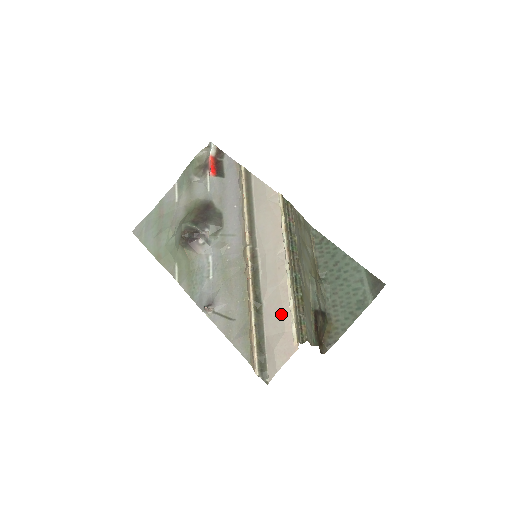
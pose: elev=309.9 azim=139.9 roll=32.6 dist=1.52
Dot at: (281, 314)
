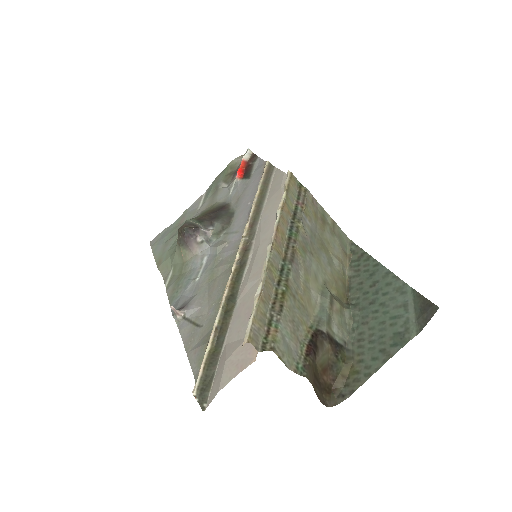
Dot at: occluded
